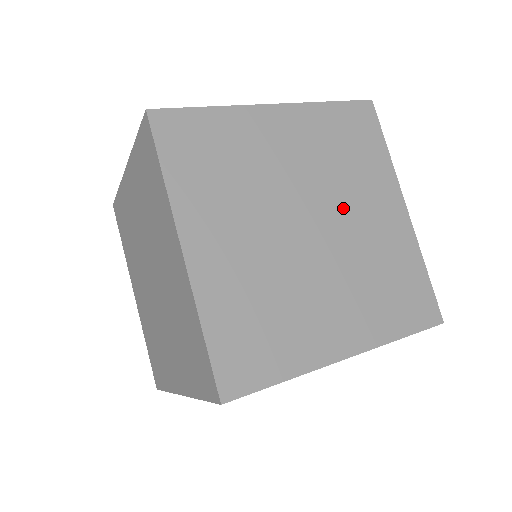
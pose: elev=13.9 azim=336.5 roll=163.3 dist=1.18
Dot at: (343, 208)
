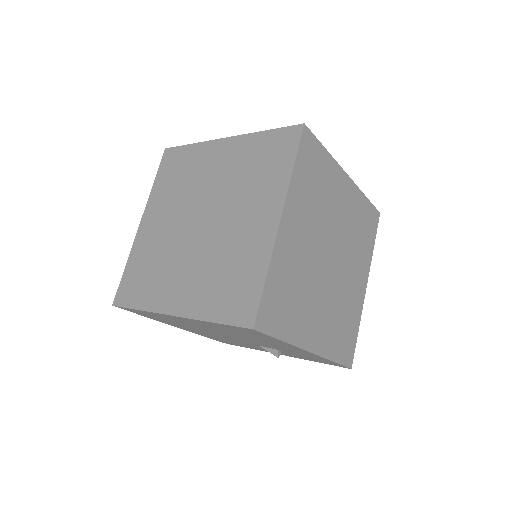
Dot at: (229, 212)
